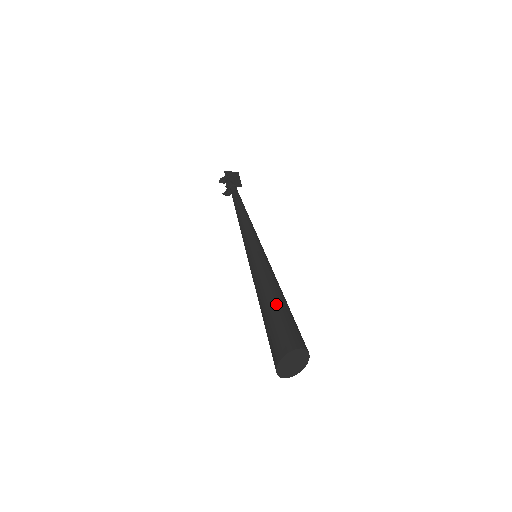
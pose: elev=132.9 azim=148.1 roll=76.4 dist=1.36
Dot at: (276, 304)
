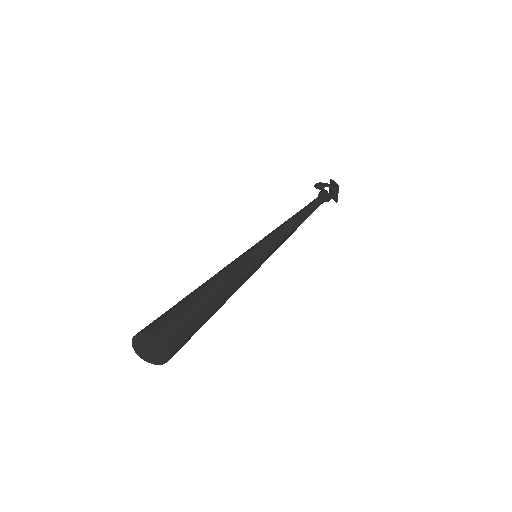
Dot at: (198, 294)
